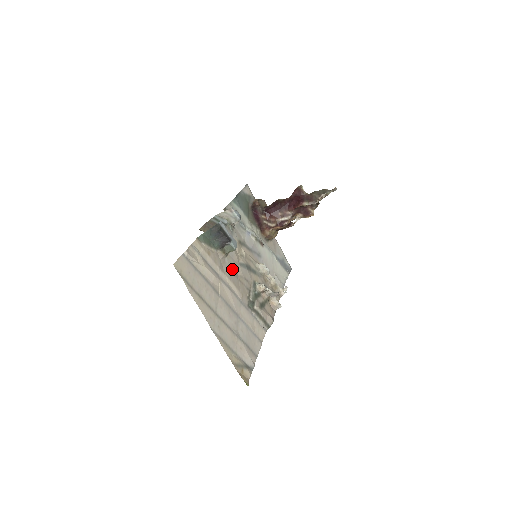
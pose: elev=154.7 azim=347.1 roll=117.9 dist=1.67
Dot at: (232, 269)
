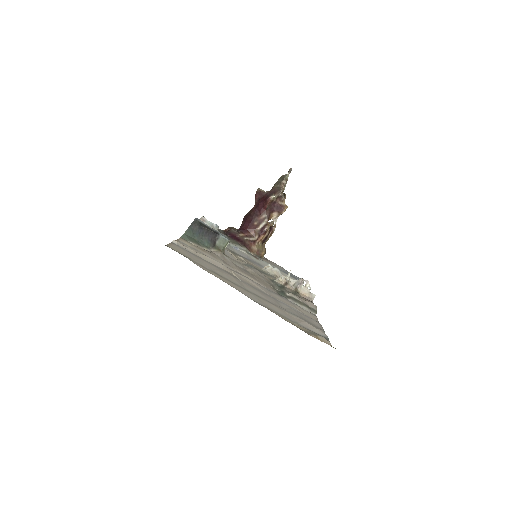
Dot at: (238, 266)
